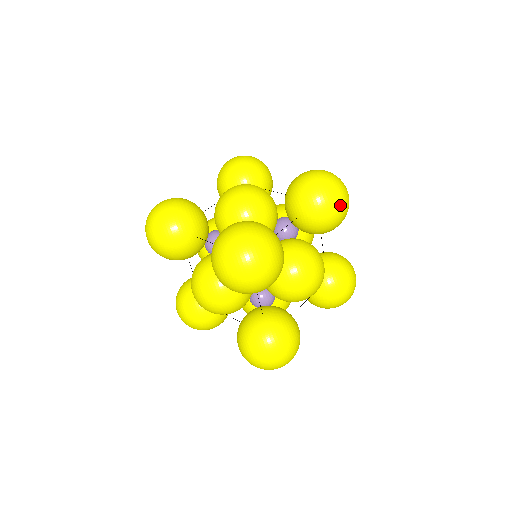
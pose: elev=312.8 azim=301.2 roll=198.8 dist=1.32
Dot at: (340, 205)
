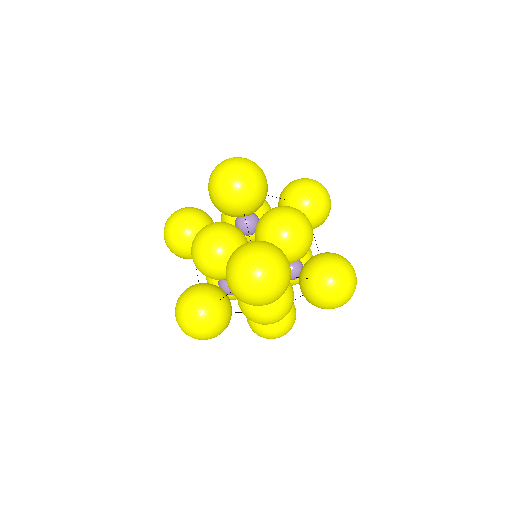
Dot at: (337, 304)
